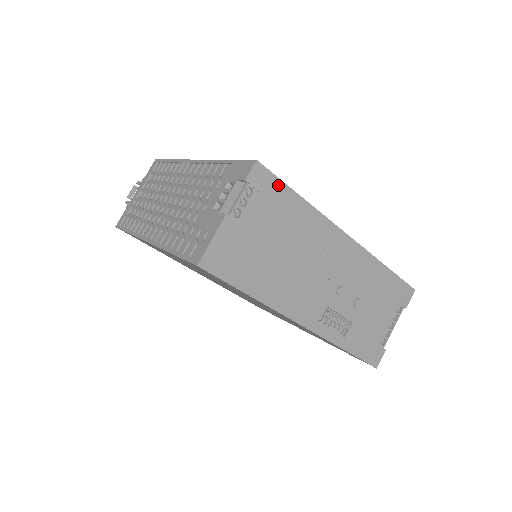
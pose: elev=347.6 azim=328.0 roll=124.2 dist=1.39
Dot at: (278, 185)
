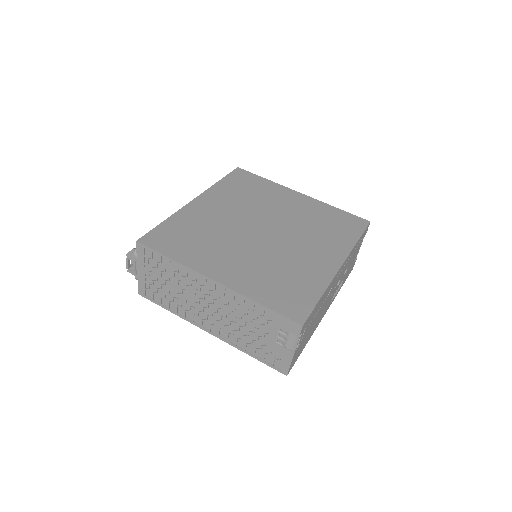
Dot at: (312, 313)
